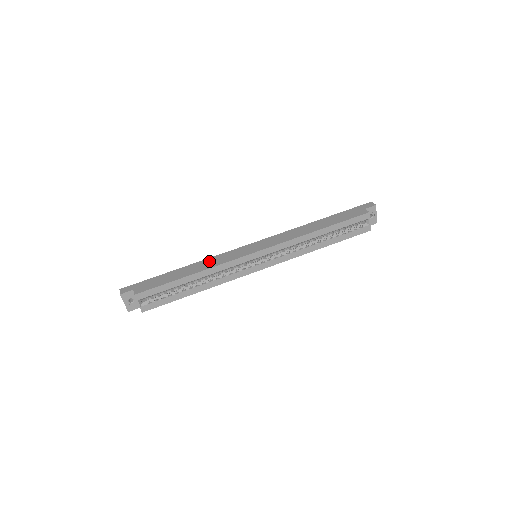
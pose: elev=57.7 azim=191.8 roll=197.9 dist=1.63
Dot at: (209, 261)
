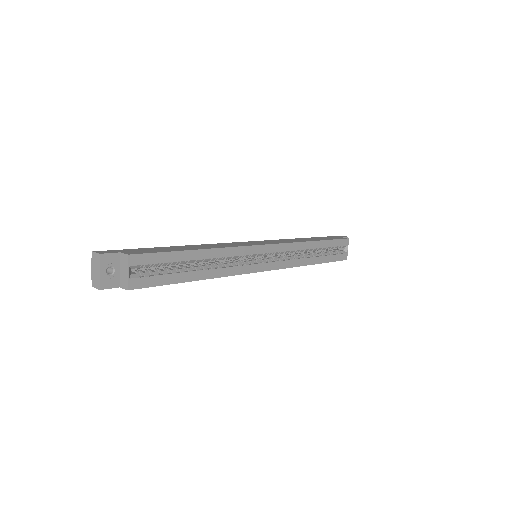
Dot at: (212, 245)
